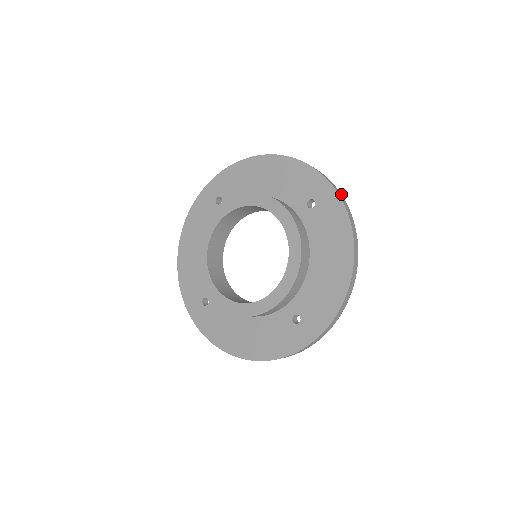
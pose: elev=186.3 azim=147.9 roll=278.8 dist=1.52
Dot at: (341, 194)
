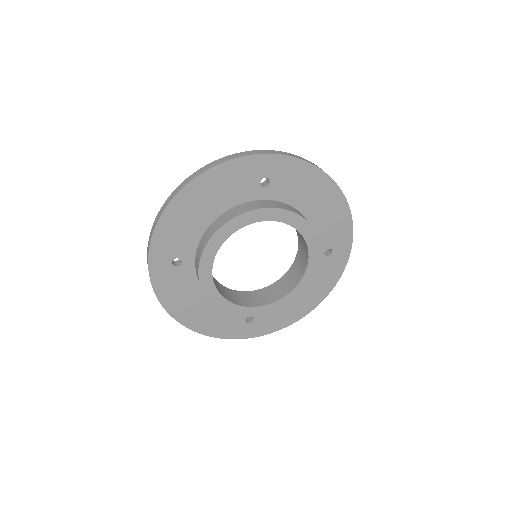
Dot at: (274, 151)
